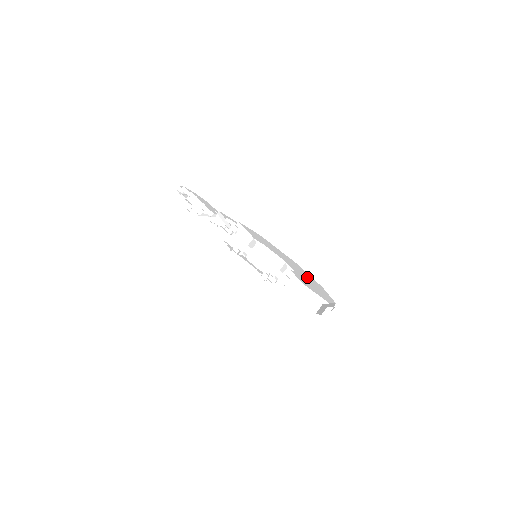
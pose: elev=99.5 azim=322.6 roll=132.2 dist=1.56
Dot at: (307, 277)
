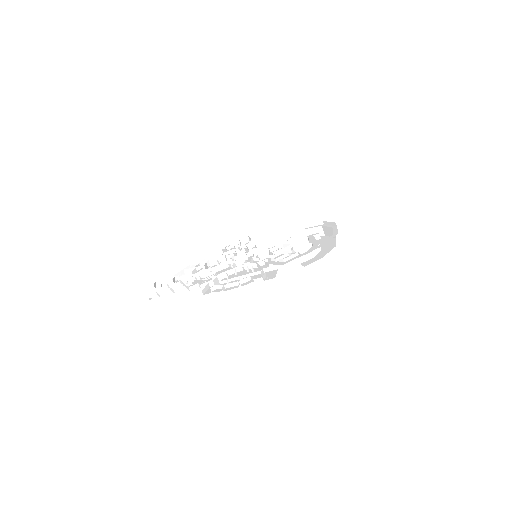
Dot at: occluded
